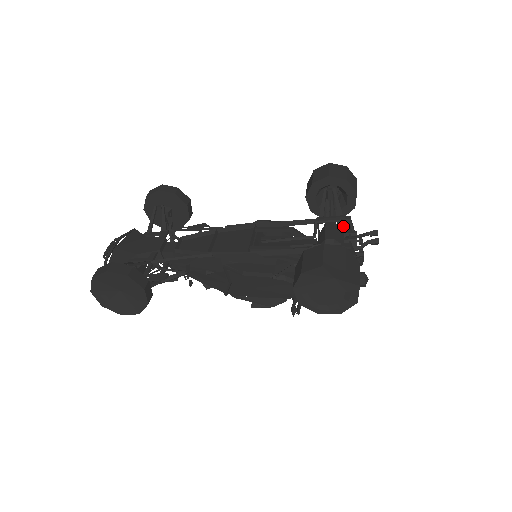
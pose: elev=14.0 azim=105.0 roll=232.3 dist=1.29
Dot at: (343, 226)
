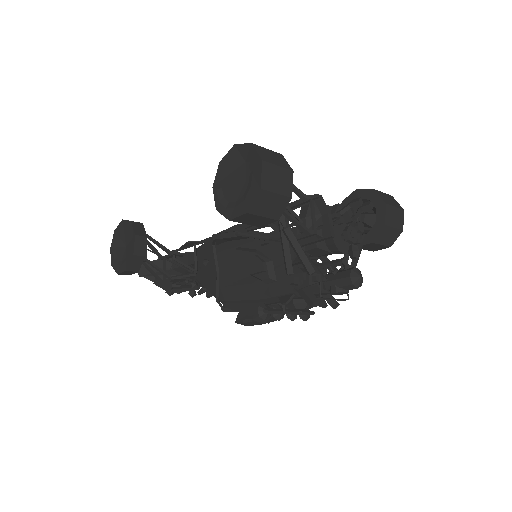
Dot at: occluded
